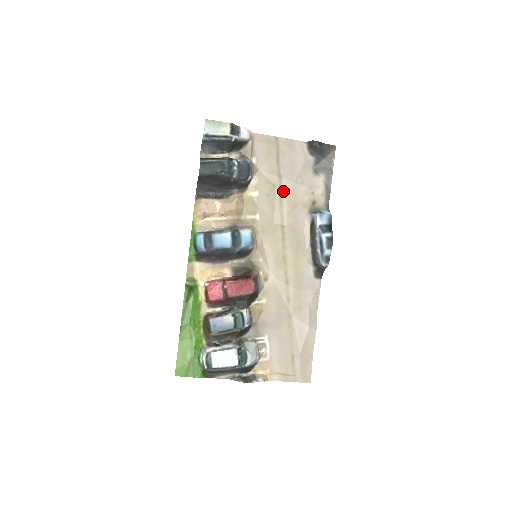
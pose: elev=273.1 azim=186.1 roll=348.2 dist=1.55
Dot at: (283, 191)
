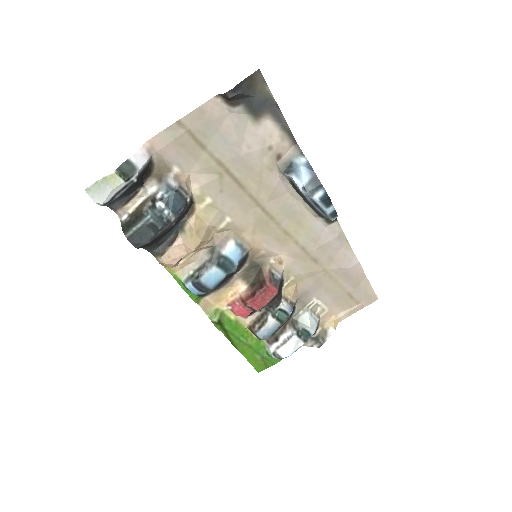
Dot at: (234, 174)
